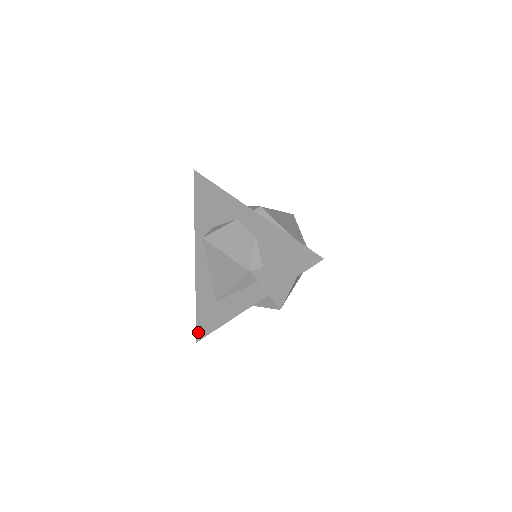
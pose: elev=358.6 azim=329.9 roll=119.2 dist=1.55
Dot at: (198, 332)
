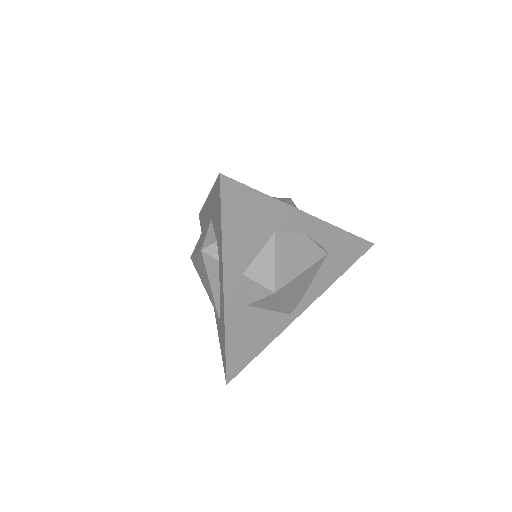
Dot at: (224, 370)
